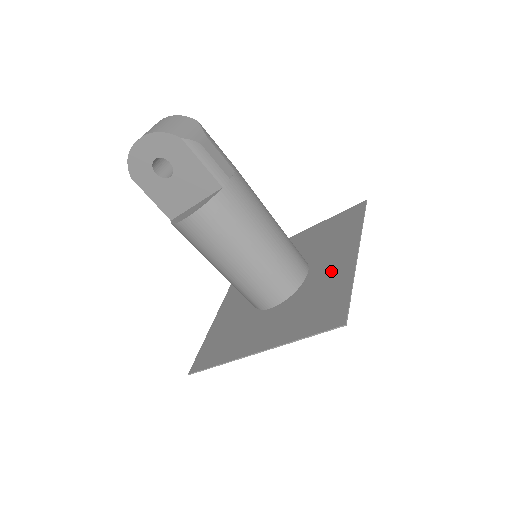
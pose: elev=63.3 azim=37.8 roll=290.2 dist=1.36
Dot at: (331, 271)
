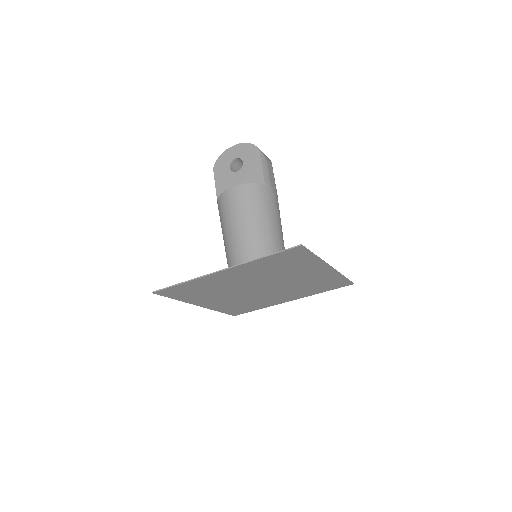
Dot at: (306, 270)
